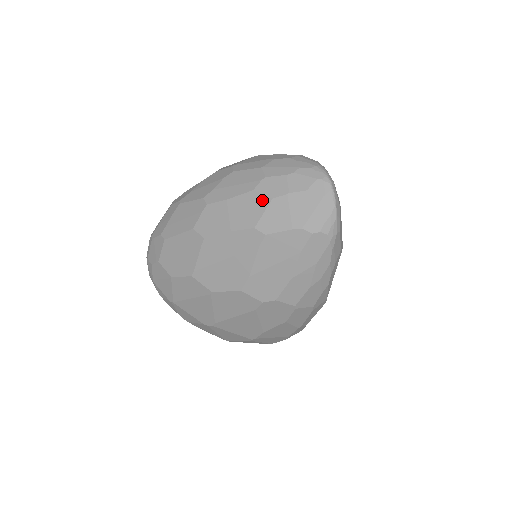
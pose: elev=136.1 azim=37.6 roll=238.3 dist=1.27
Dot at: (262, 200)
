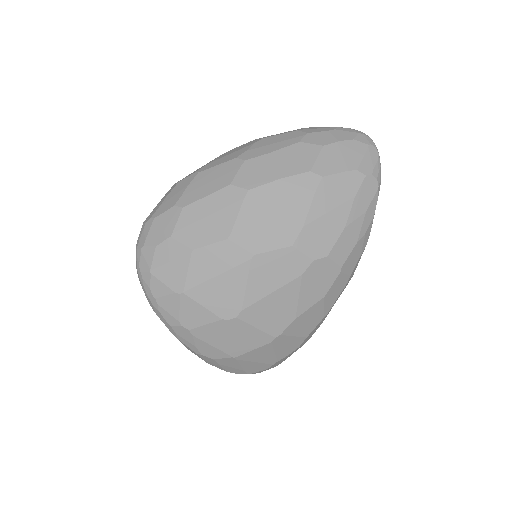
Dot at: (312, 148)
